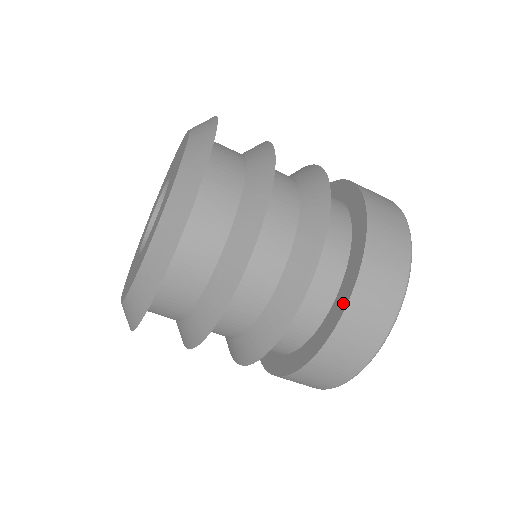
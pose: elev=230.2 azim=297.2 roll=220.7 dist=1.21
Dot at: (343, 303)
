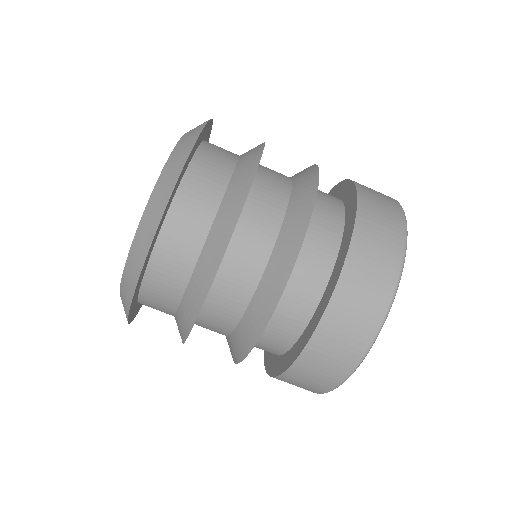
Dot at: (316, 322)
